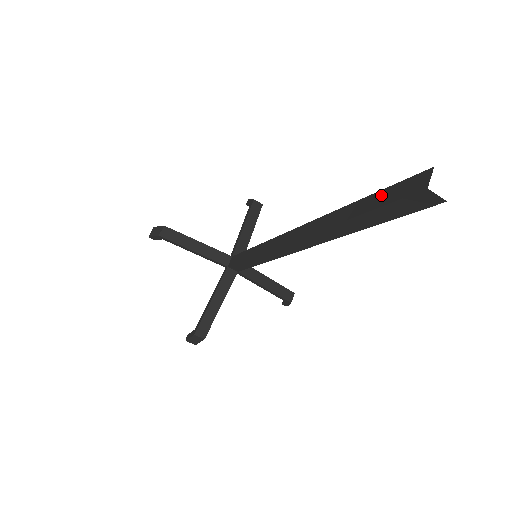
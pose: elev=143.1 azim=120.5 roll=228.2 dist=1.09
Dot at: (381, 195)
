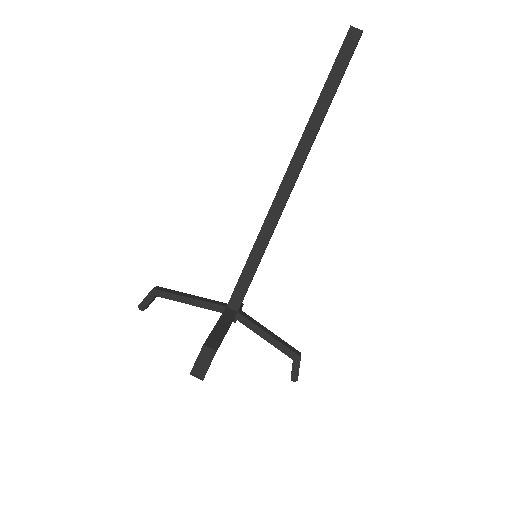
Dot at: occluded
